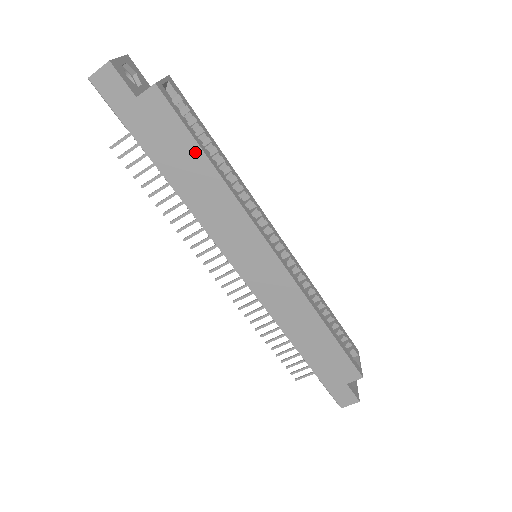
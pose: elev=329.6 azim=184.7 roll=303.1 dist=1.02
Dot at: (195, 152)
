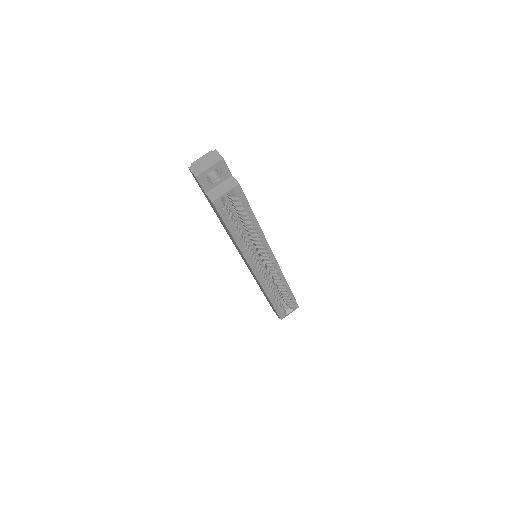
Dot at: (226, 227)
